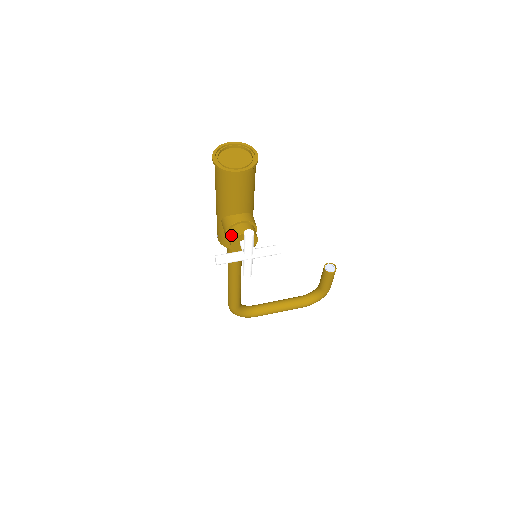
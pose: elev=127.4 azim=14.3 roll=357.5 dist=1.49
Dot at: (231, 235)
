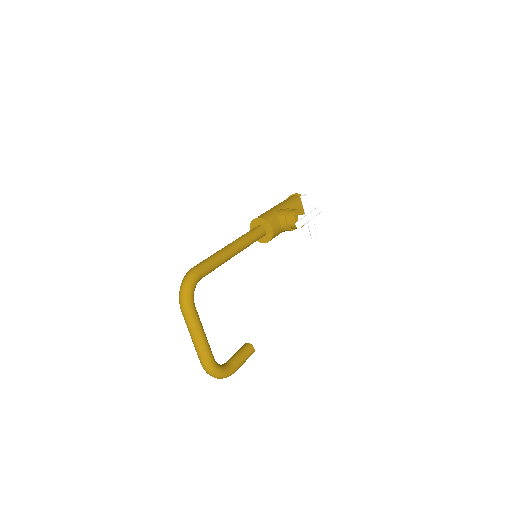
Dot at: occluded
